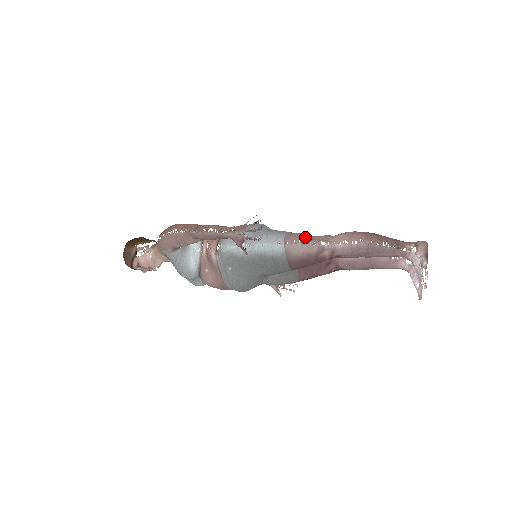
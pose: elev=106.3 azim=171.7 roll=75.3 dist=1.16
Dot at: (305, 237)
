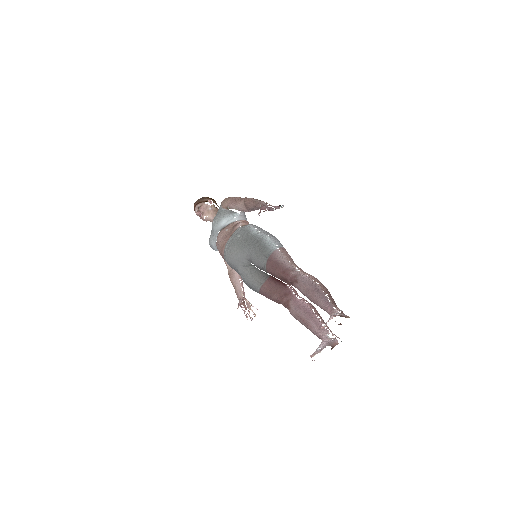
Dot at: (292, 259)
